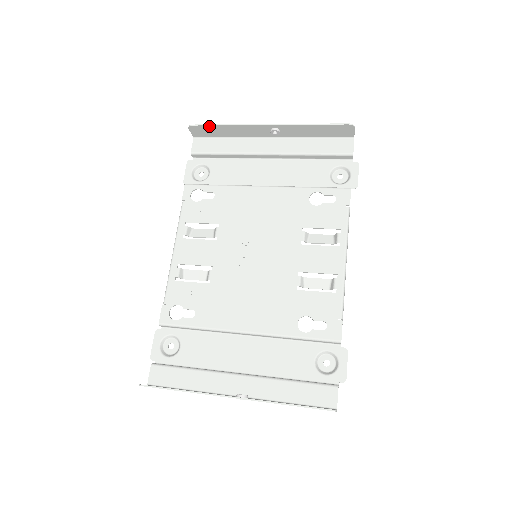
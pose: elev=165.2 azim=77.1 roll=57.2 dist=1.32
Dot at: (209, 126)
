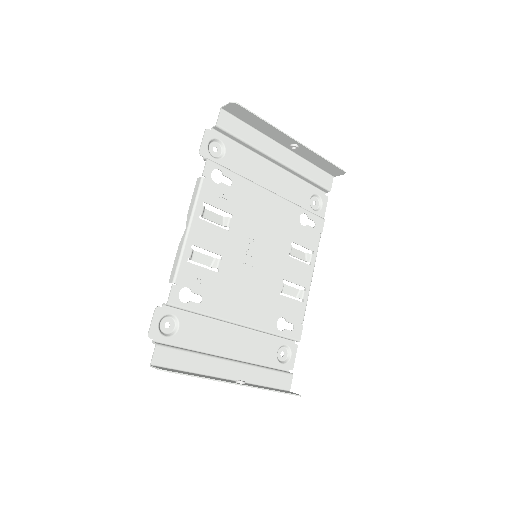
Dot at: (251, 113)
